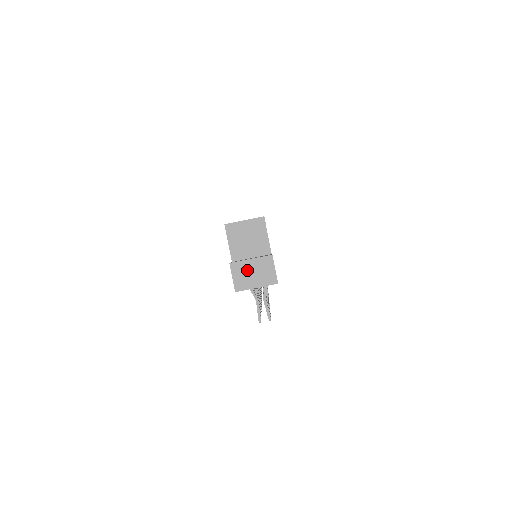
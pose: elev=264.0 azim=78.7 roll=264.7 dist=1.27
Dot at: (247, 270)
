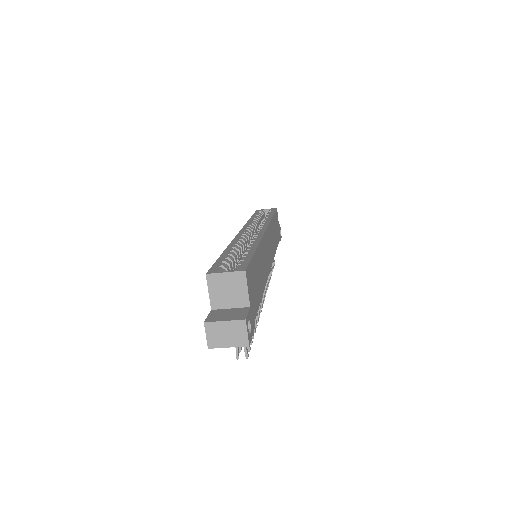
Dot at: (220, 331)
